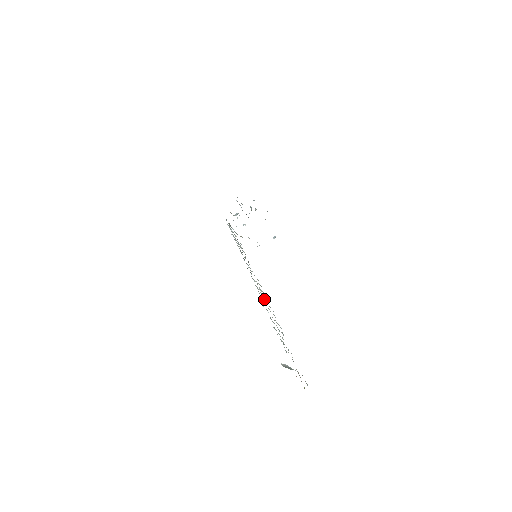
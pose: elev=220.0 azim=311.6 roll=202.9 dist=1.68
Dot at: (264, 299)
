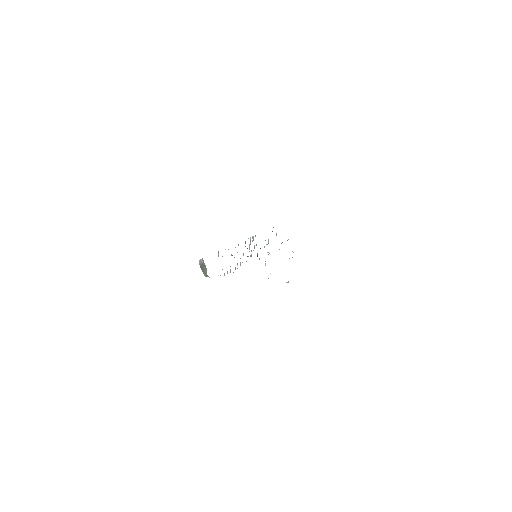
Dot at: occluded
